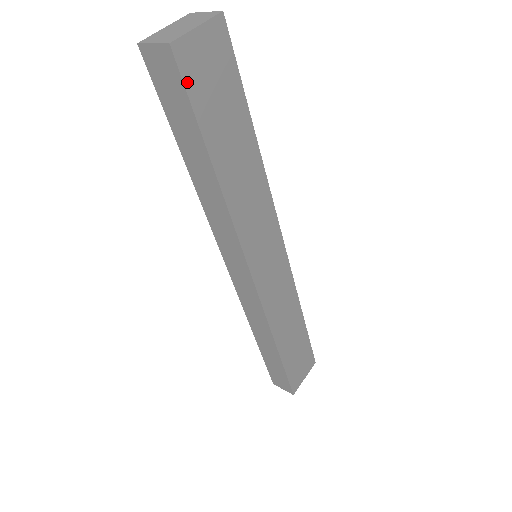
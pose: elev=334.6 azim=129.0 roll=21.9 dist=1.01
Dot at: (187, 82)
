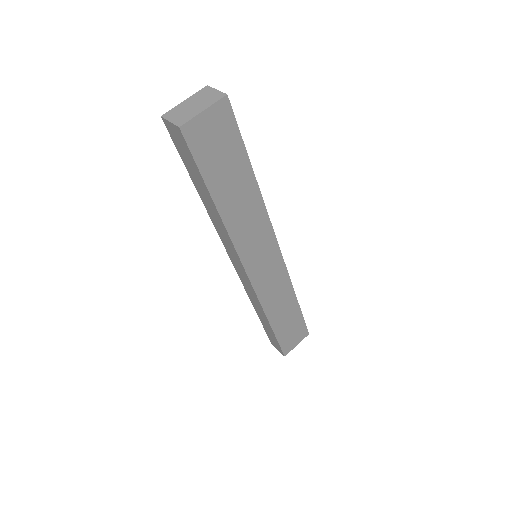
Dot at: (193, 150)
